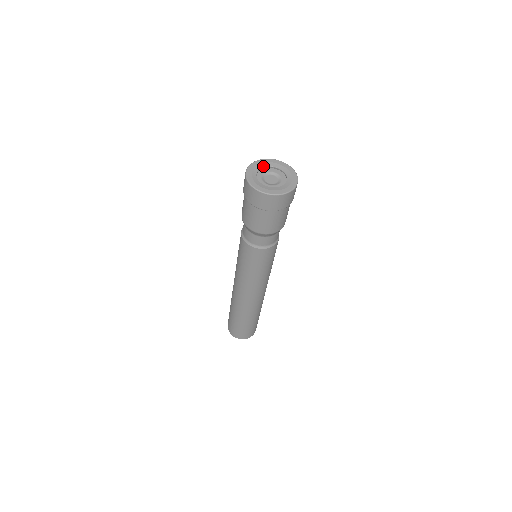
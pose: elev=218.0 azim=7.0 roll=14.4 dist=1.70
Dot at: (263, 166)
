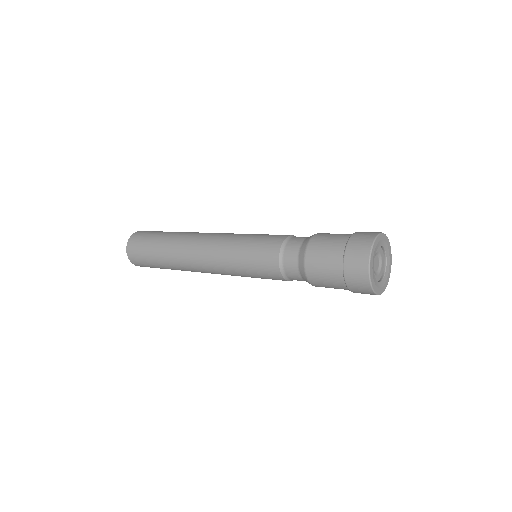
Dot at: occluded
